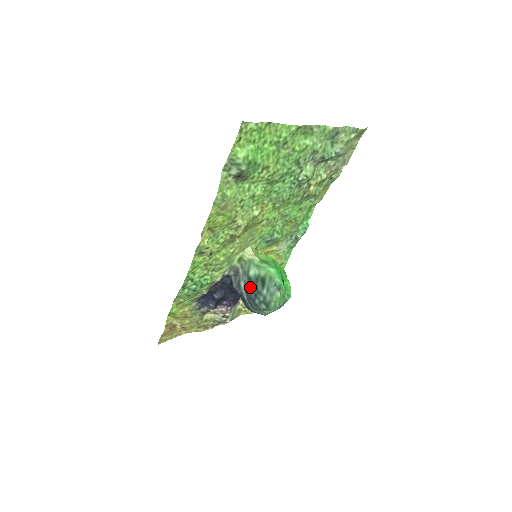
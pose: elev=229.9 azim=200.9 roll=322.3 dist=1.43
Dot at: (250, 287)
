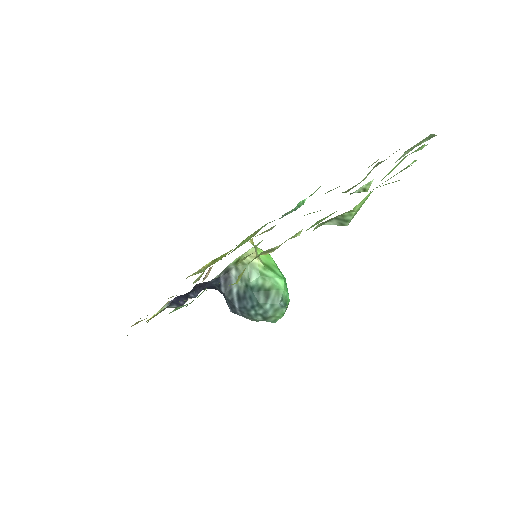
Dot at: (247, 296)
